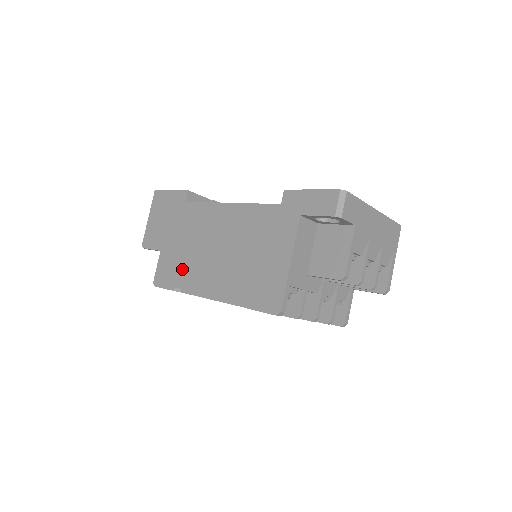
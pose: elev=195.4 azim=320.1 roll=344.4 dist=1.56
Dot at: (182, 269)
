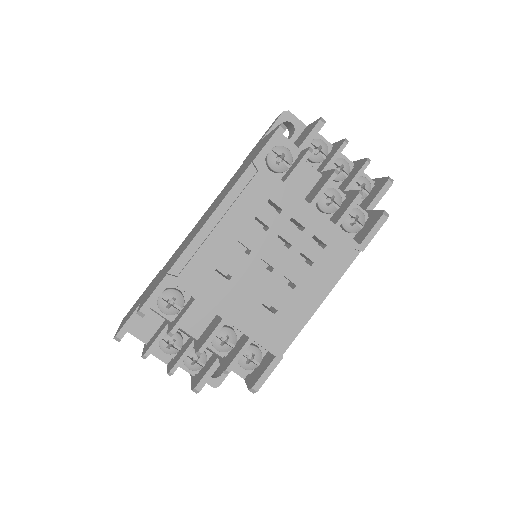
Dot at: (172, 263)
